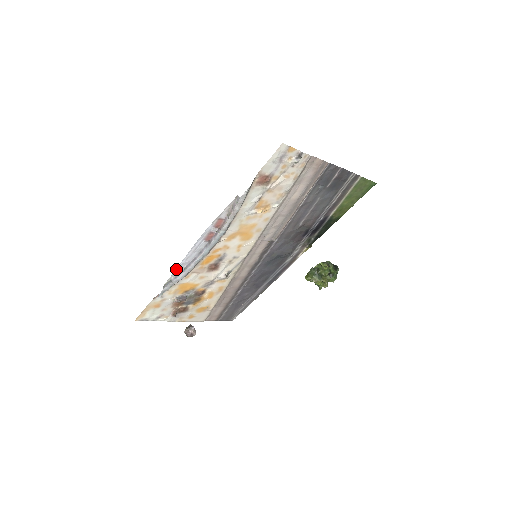
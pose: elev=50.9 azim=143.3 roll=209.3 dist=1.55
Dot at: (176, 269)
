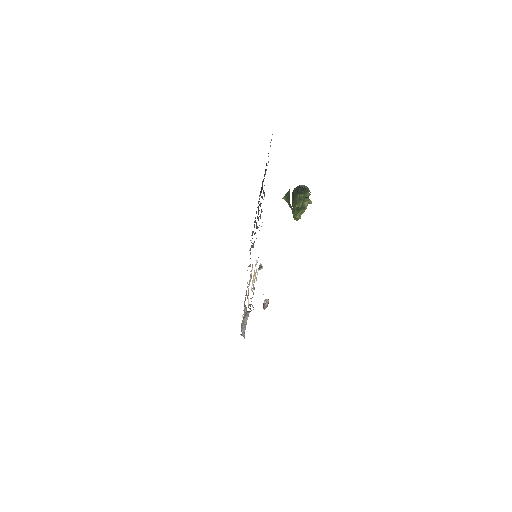
Dot at: occluded
